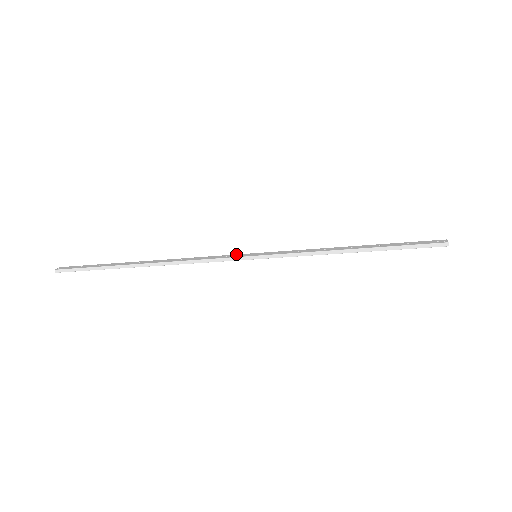
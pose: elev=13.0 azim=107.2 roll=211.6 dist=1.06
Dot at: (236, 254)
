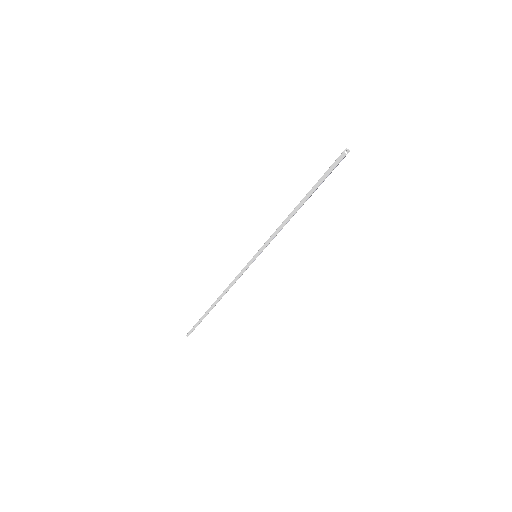
Dot at: occluded
